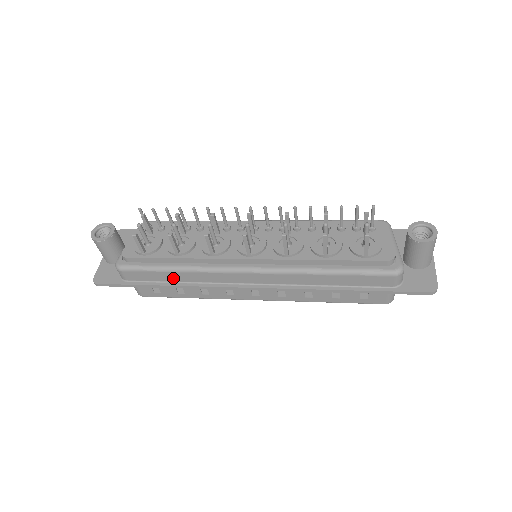
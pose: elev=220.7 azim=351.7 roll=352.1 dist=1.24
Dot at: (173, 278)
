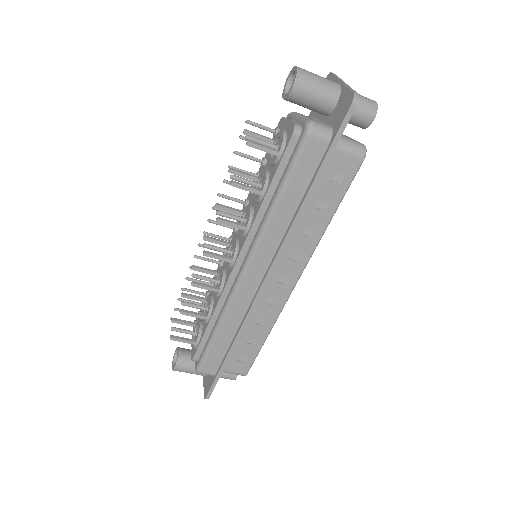
Dot at: (227, 338)
